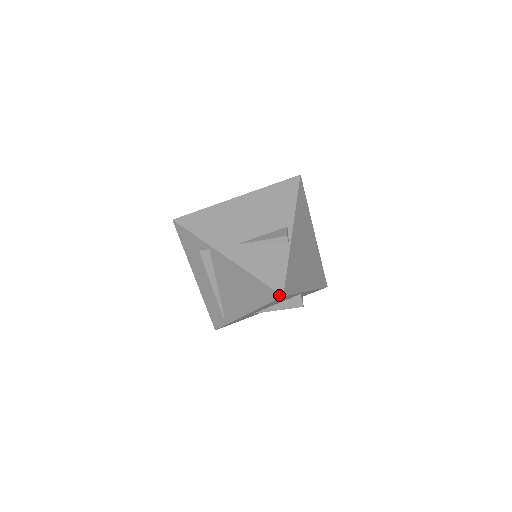
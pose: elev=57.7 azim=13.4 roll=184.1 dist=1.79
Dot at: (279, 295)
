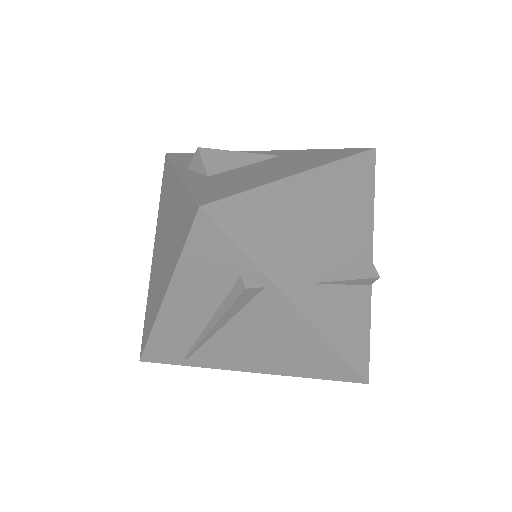
Dot at: (362, 381)
